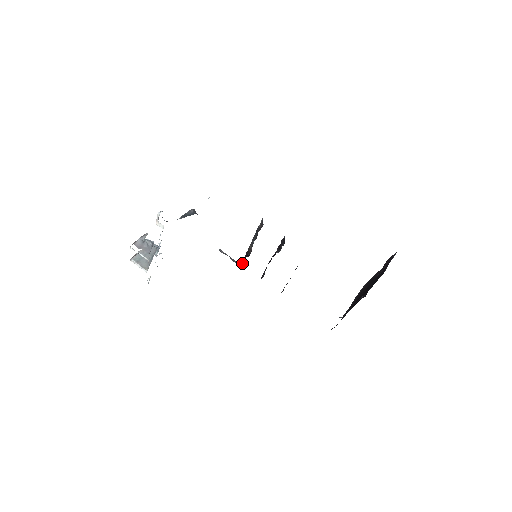
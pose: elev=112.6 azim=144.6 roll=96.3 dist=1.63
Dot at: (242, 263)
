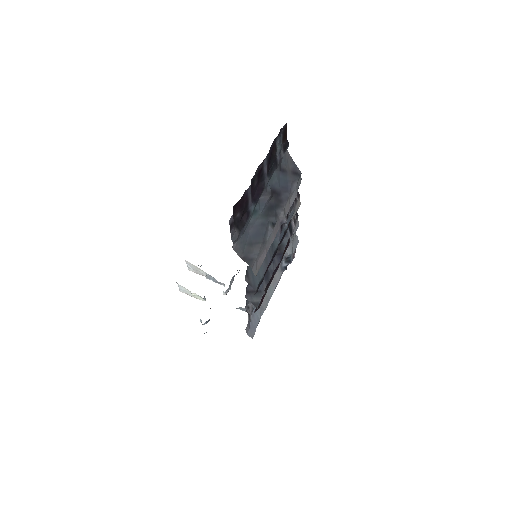
Dot at: occluded
